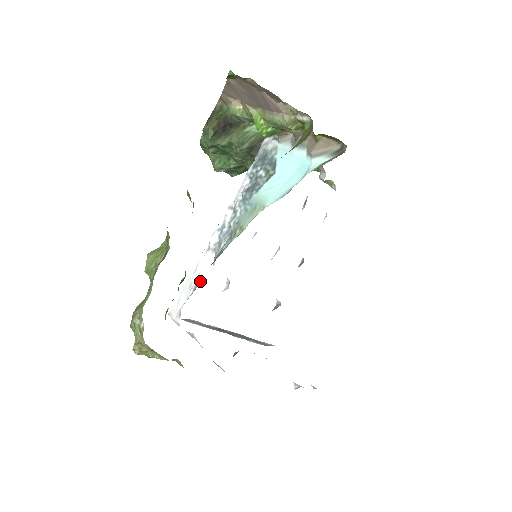
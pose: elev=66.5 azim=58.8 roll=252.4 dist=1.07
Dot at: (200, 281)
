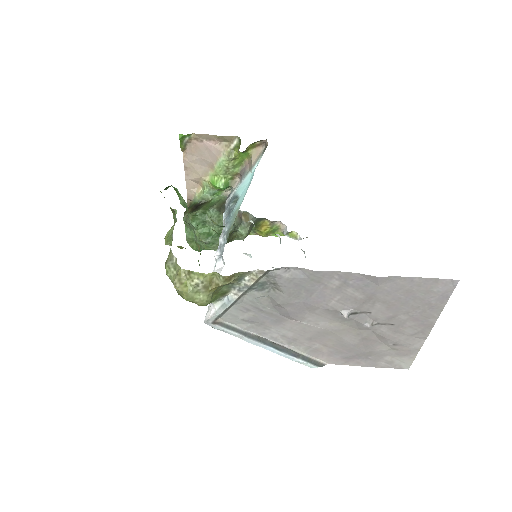
Dot at: occluded
